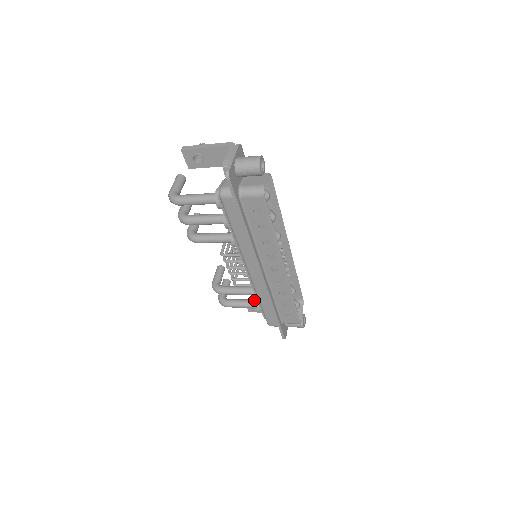
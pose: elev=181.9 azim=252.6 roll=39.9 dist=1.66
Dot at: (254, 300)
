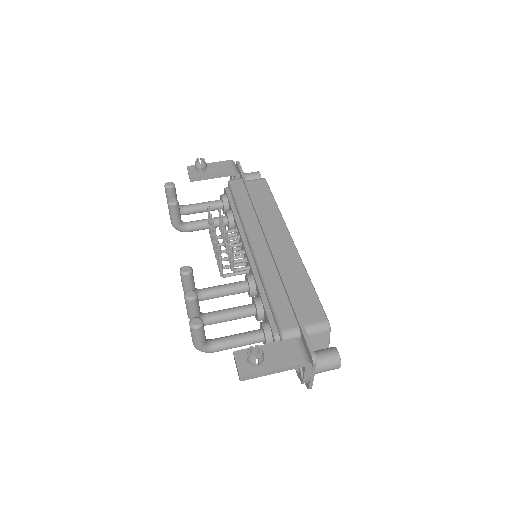
Dot at: (218, 207)
